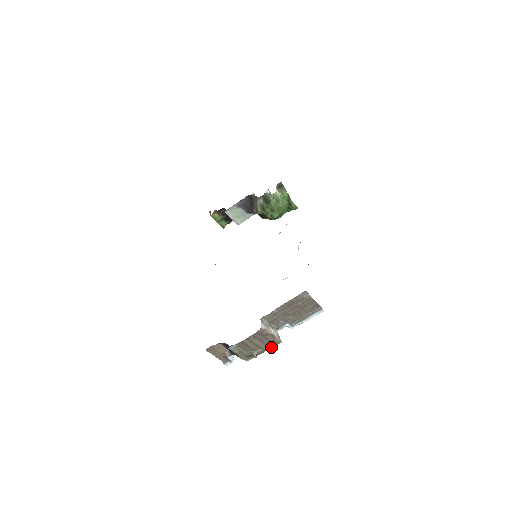
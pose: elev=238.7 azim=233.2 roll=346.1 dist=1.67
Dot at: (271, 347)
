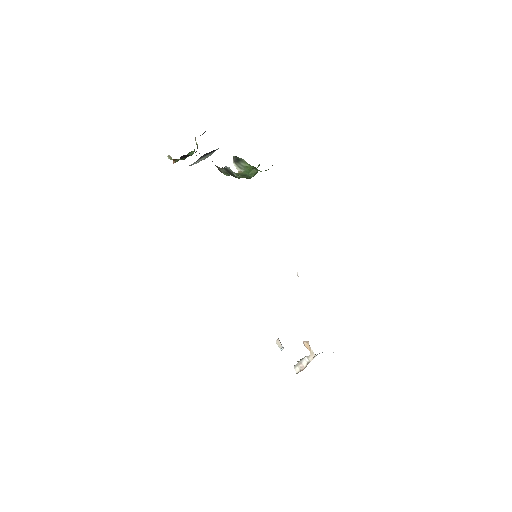
Dot at: occluded
